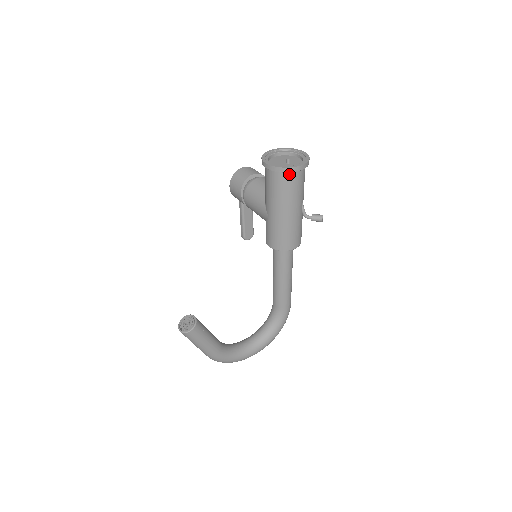
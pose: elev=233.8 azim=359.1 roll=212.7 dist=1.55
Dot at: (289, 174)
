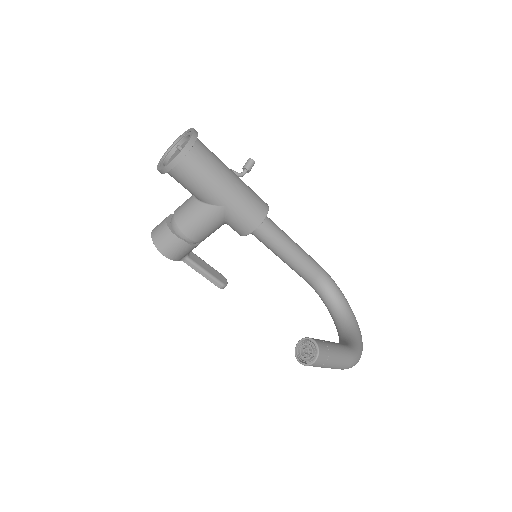
Dot at: (196, 147)
